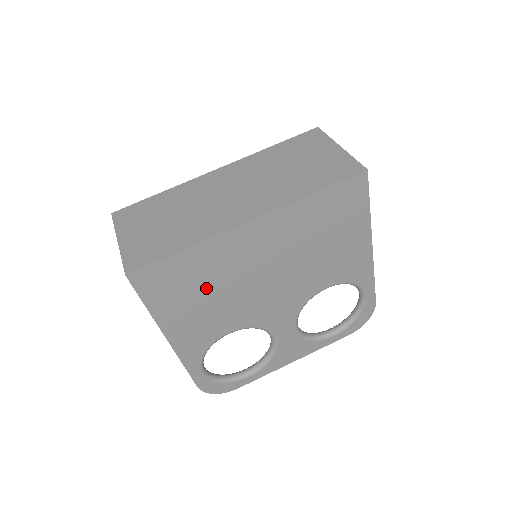
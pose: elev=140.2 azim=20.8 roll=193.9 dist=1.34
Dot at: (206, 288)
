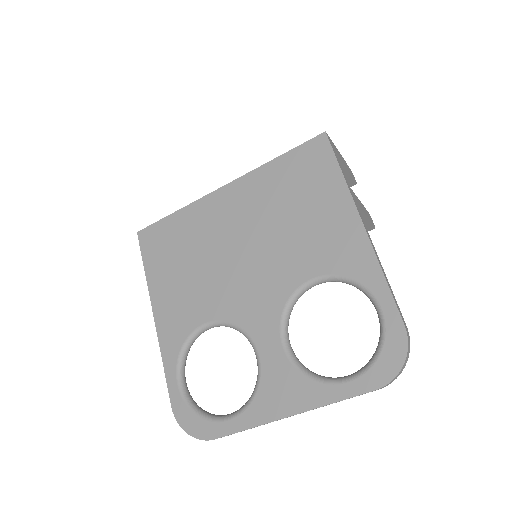
Dot at: (188, 255)
